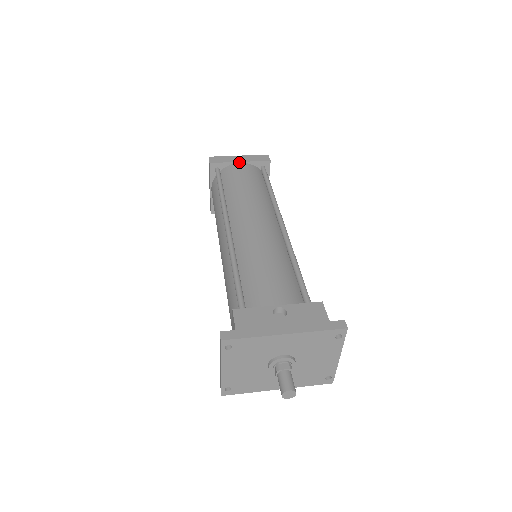
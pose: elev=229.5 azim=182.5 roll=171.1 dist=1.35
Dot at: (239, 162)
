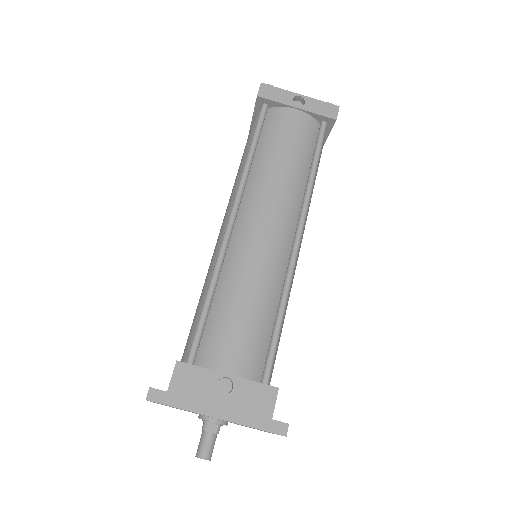
Dot at: (295, 107)
